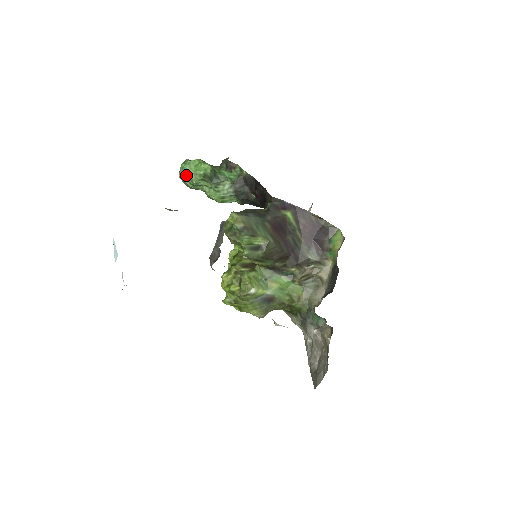
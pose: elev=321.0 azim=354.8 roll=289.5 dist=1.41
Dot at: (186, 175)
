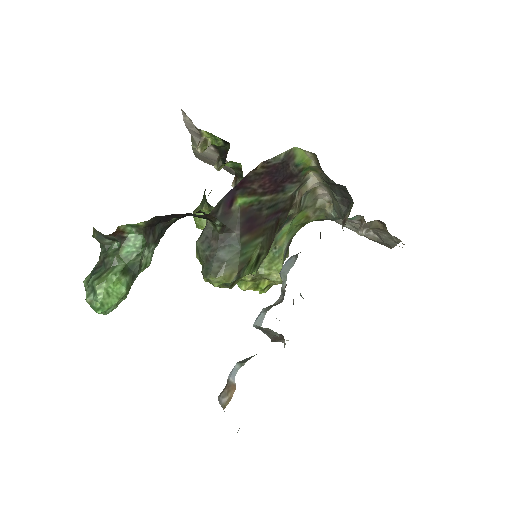
Dot at: occluded
